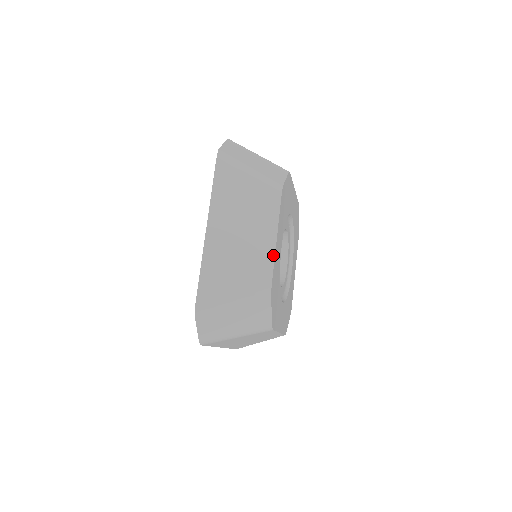
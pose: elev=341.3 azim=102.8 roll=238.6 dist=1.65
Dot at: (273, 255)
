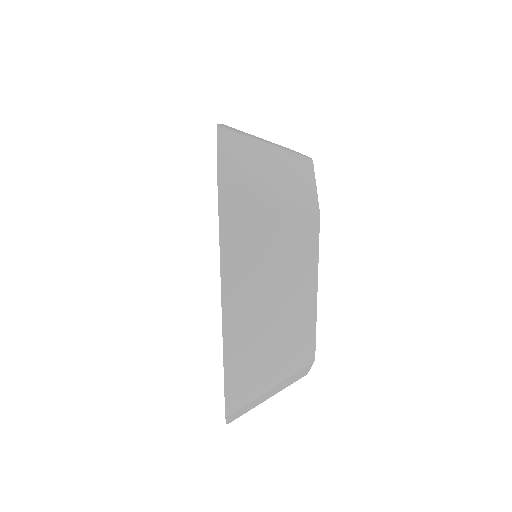
Dot at: (314, 314)
